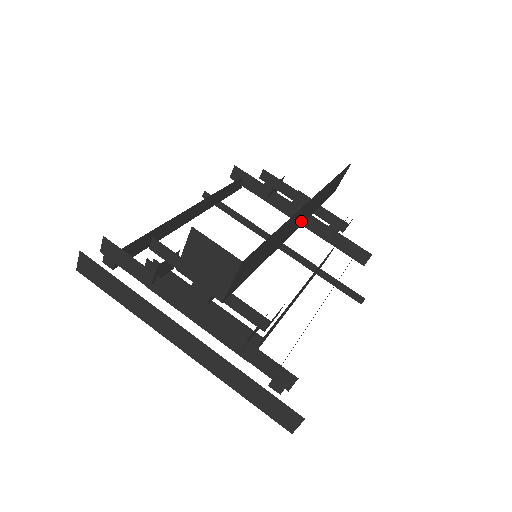
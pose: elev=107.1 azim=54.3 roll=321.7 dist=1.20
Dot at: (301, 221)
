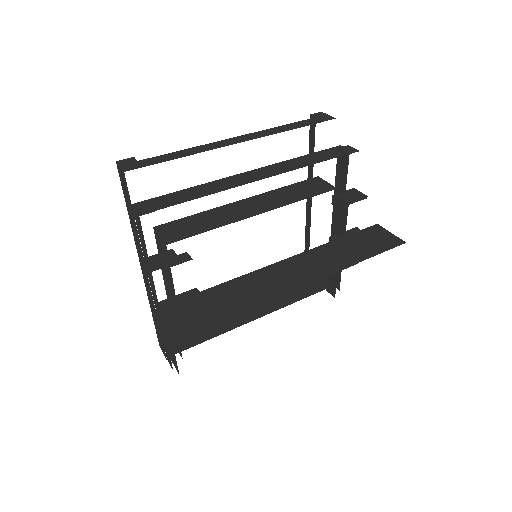
Dot at: occluded
